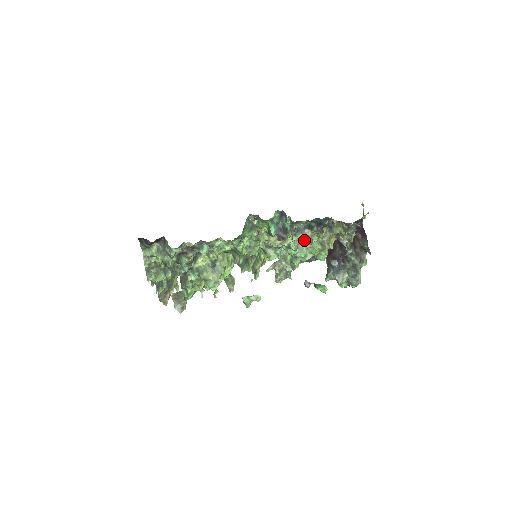
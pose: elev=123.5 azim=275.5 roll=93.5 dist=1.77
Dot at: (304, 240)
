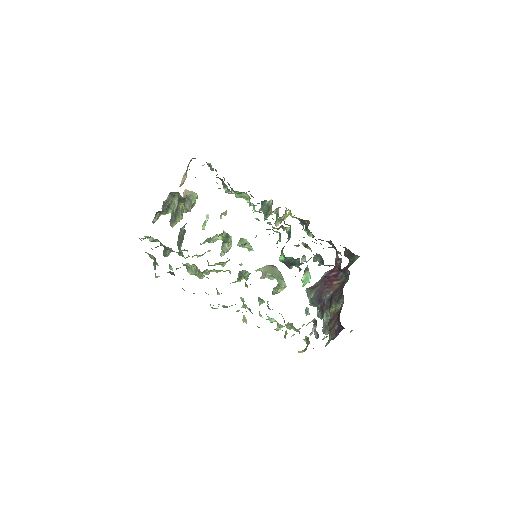
Dot at: occluded
